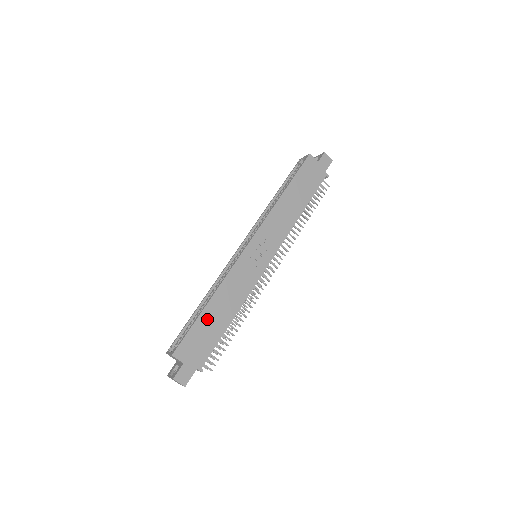
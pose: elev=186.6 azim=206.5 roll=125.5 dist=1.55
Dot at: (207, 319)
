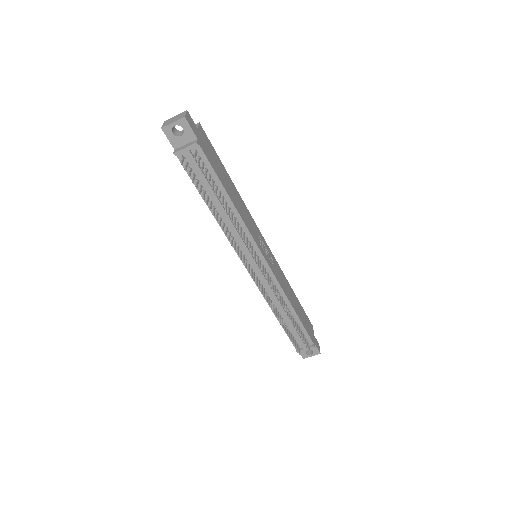
Dot at: (225, 173)
